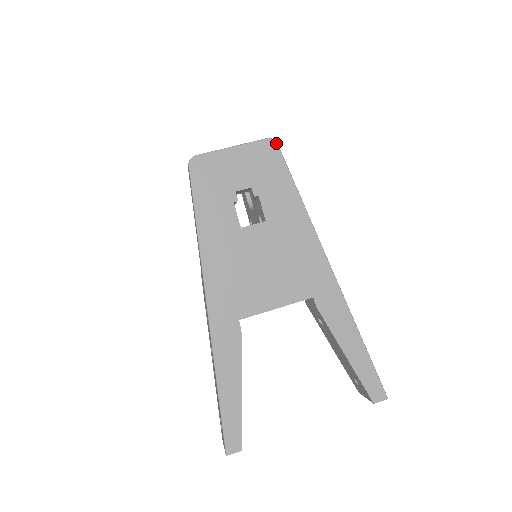
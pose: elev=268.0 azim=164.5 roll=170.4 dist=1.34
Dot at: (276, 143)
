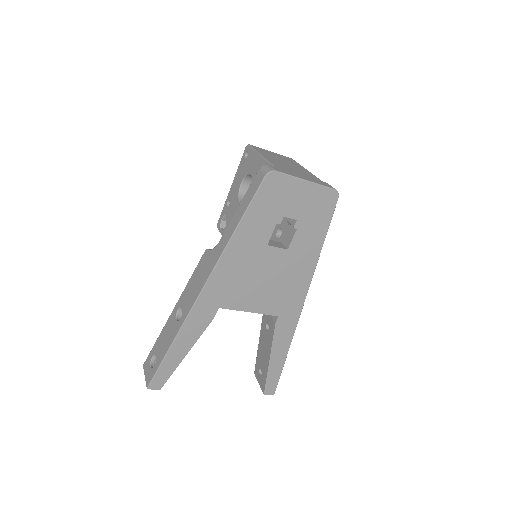
Dot at: (338, 197)
